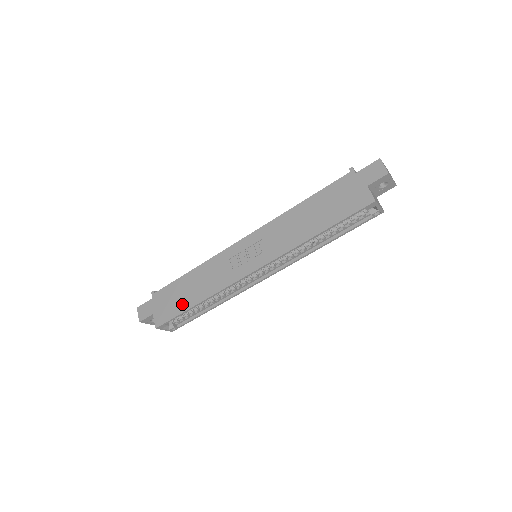
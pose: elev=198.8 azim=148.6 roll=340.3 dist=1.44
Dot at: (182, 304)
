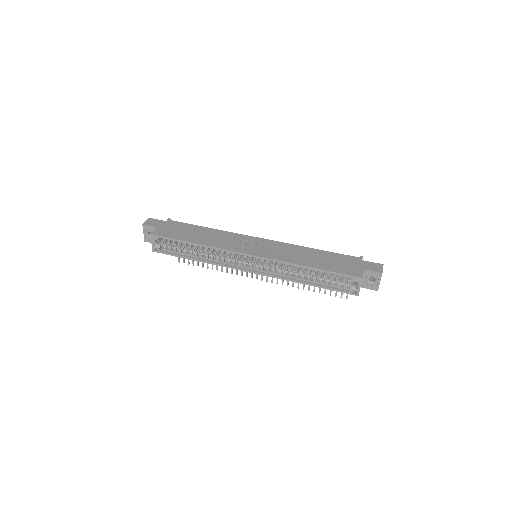
Dot at: (184, 236)
